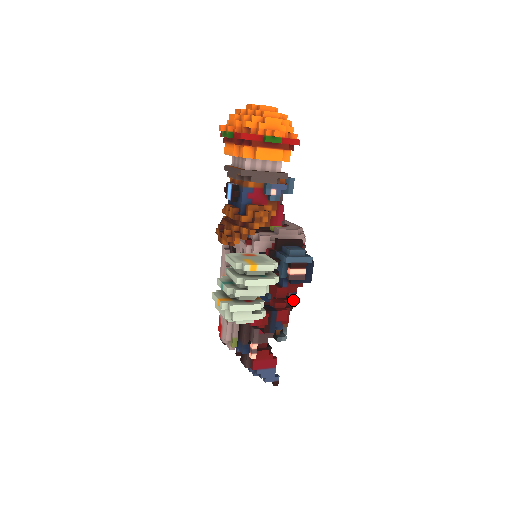
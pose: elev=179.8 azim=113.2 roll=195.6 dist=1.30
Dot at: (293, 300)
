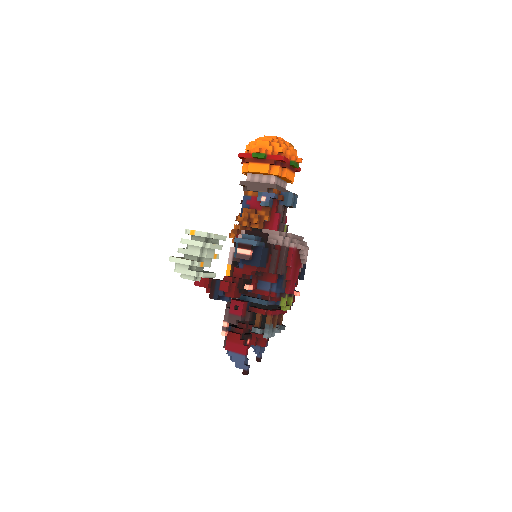
Dot at: (243, 279)
